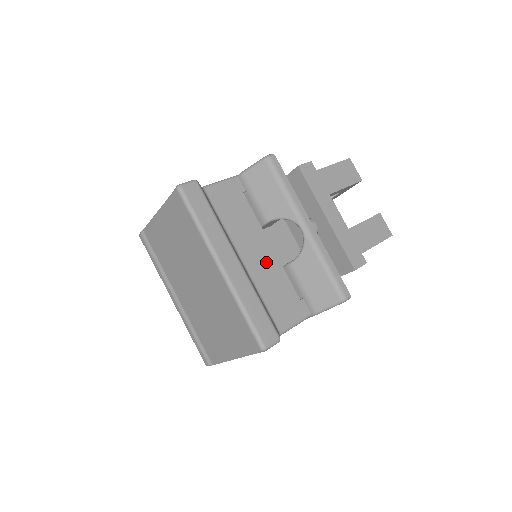
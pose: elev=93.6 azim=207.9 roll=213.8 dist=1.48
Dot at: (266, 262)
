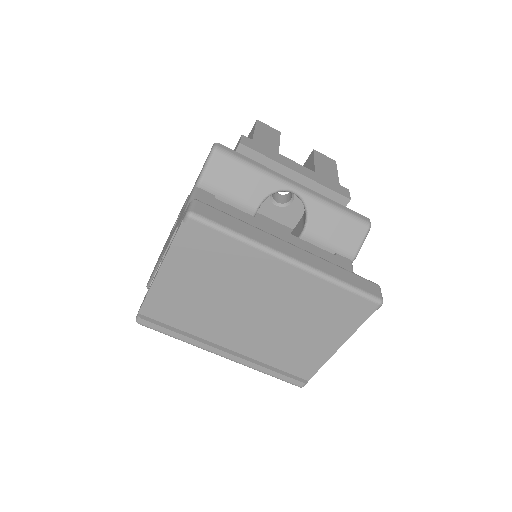
Dot at: occluded
